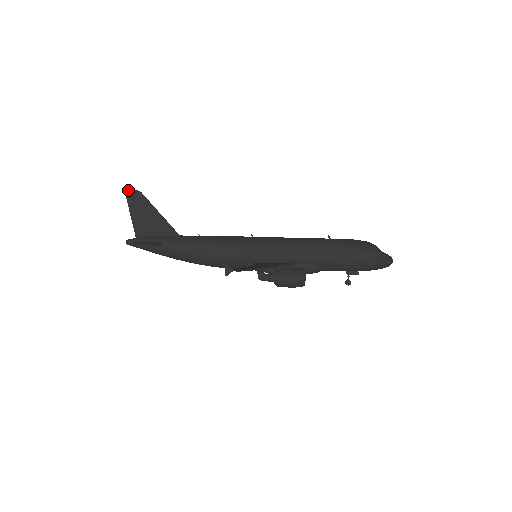
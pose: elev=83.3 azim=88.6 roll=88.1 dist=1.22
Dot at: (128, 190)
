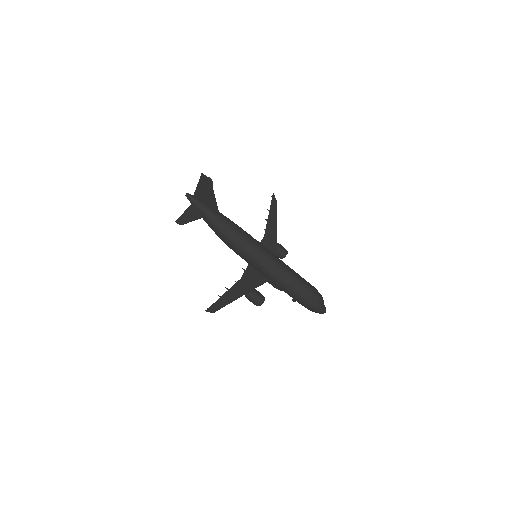
Dot at: (204, 175)
